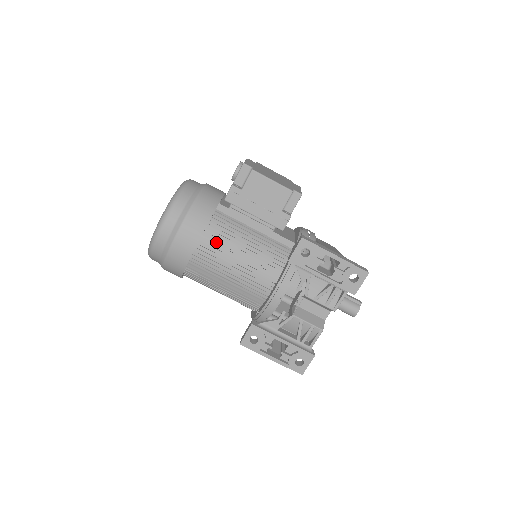
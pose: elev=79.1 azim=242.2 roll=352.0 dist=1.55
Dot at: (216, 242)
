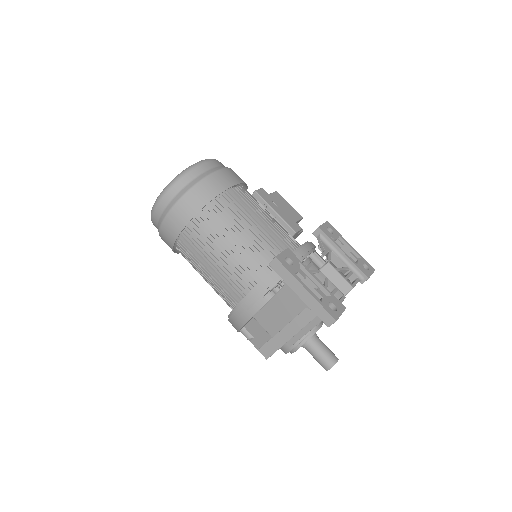
Dot at: occluded
